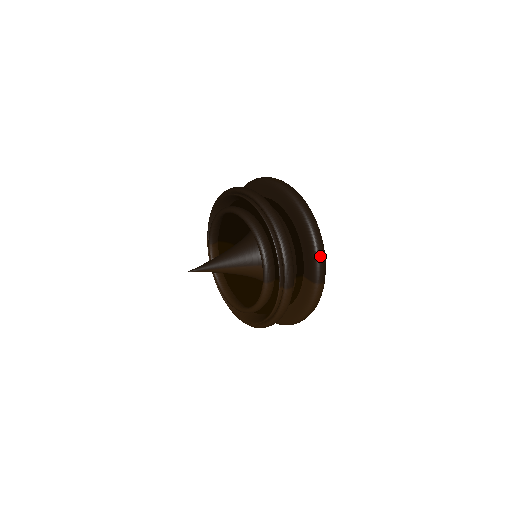
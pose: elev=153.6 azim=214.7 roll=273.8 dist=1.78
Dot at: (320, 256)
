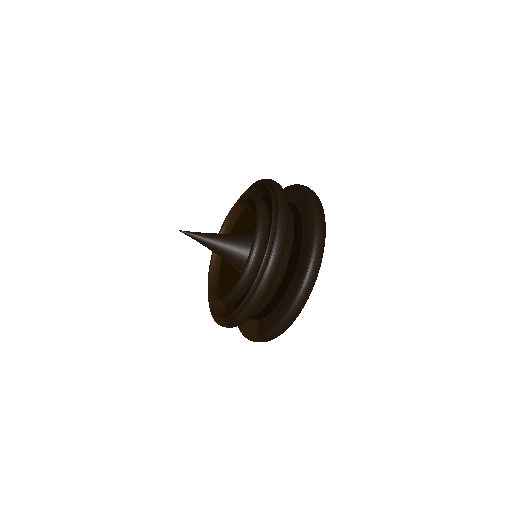
Dot at: (276, 332)
